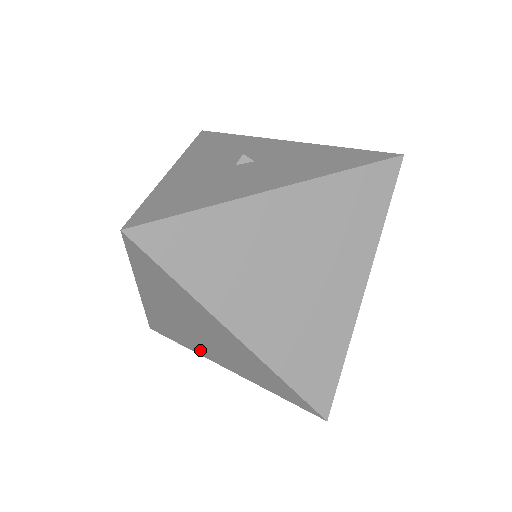
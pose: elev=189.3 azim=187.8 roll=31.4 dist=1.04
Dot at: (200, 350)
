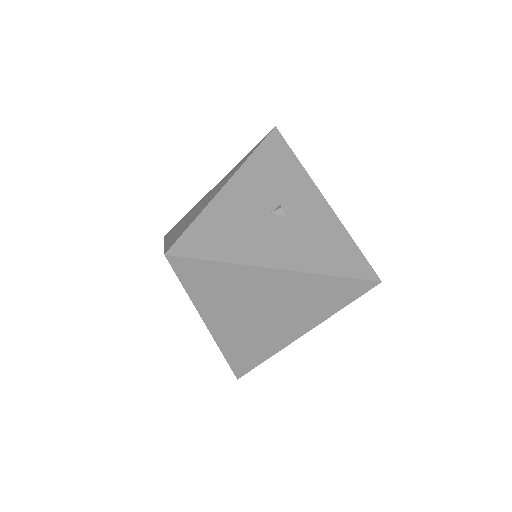
Dot at: occluded
